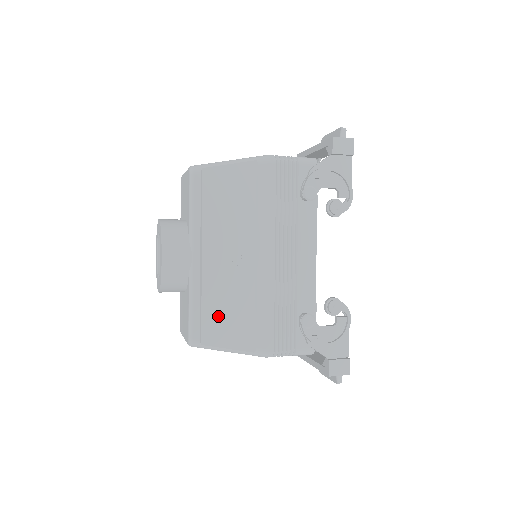
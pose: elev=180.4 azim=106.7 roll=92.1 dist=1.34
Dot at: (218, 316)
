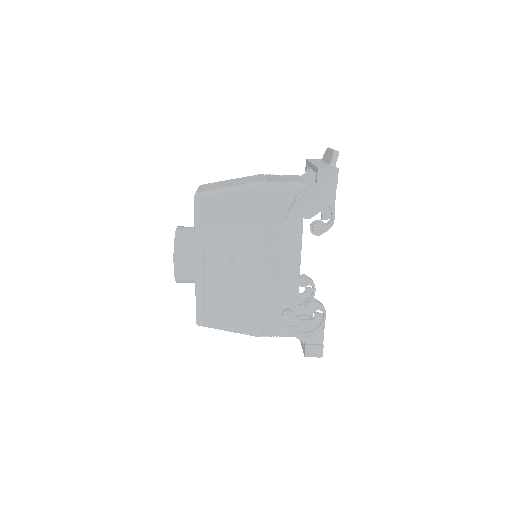
Dot at: (218, 307)
